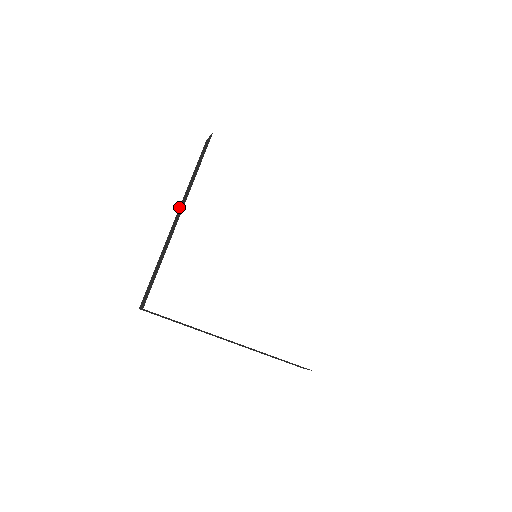
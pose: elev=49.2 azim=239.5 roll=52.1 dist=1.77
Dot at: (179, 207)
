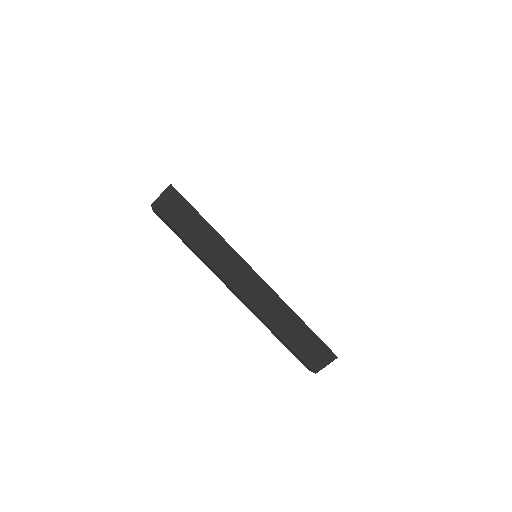
Dot at: occluded
